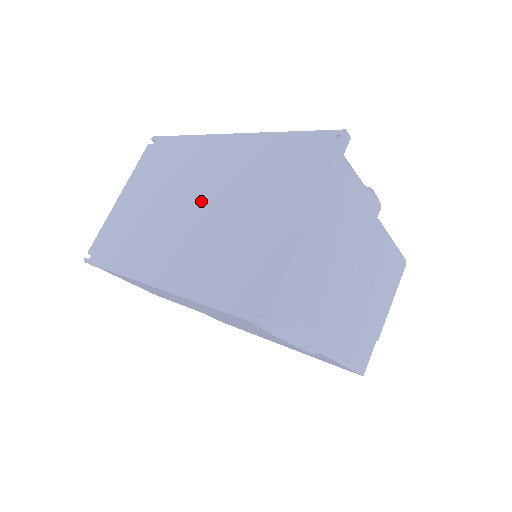
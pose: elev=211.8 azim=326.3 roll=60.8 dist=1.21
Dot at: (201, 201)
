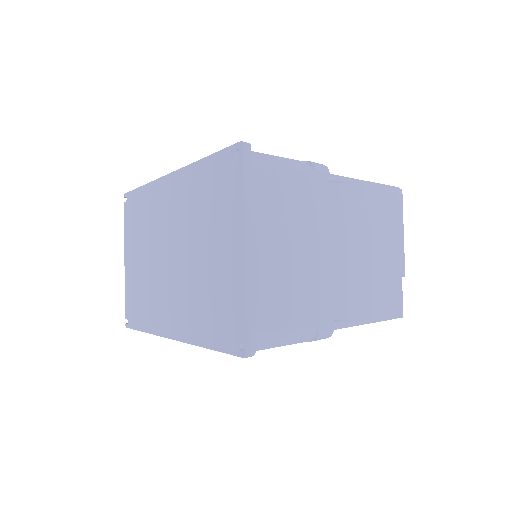
Dot at: (173, 249)
